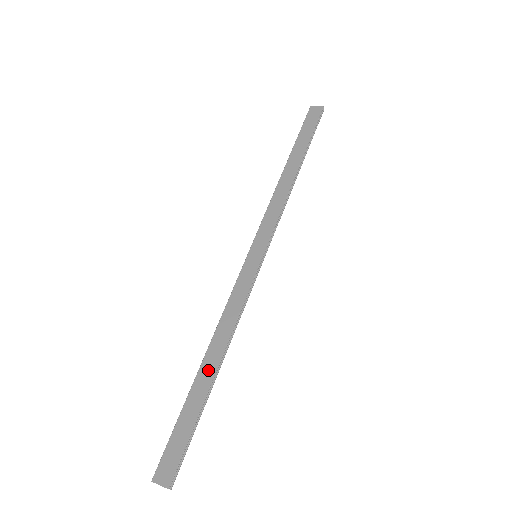
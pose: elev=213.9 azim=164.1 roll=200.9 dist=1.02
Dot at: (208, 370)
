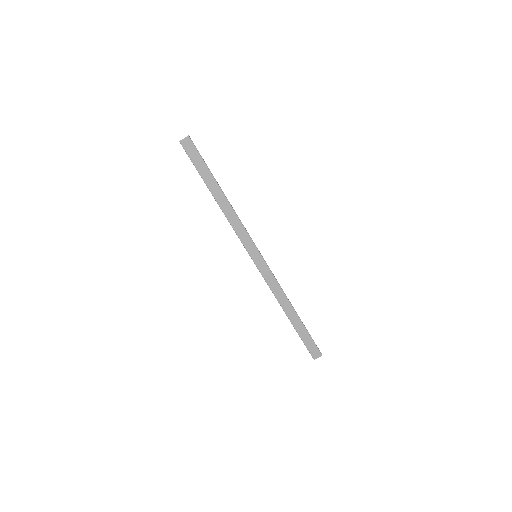
Dot at: (292, 315)
